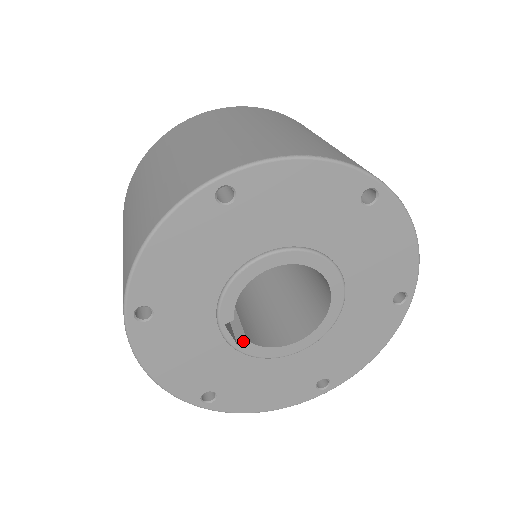
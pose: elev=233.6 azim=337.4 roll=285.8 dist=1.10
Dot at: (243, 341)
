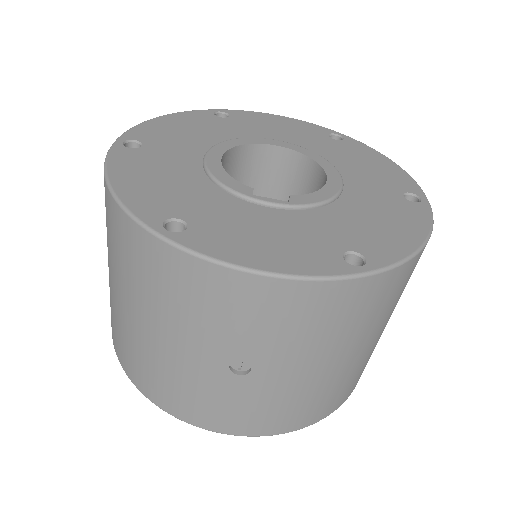
Dot at: (289, 199)
